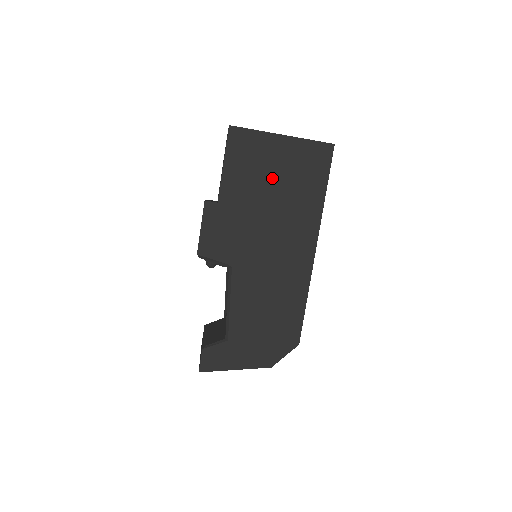
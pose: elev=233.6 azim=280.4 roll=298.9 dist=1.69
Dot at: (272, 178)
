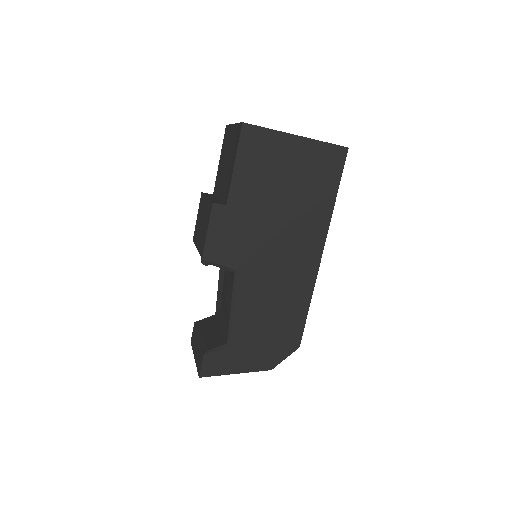
Dot at: (284, 181)
